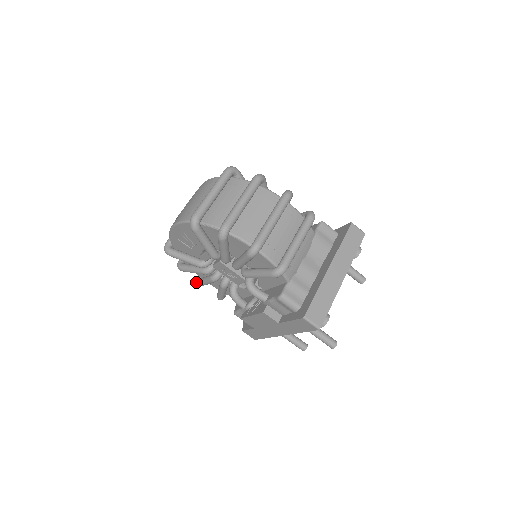
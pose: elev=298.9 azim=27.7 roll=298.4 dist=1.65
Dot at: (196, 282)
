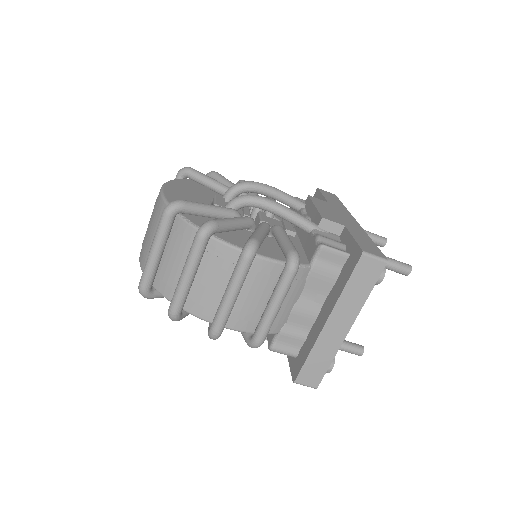
Dot at: occluded
